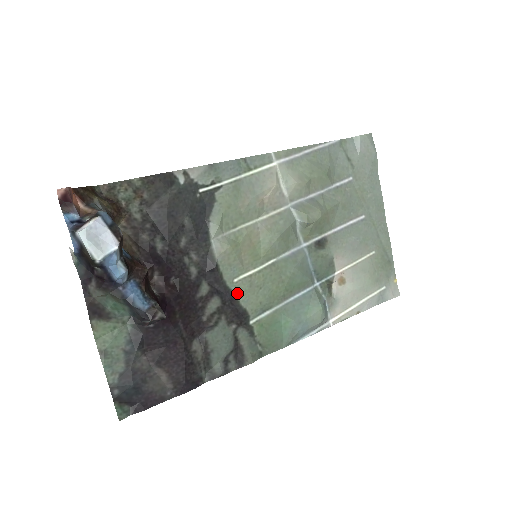
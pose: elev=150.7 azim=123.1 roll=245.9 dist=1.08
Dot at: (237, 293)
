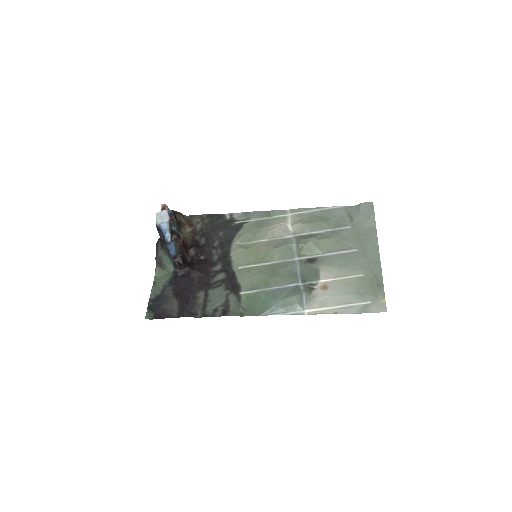
Dot at: (238, 274)
